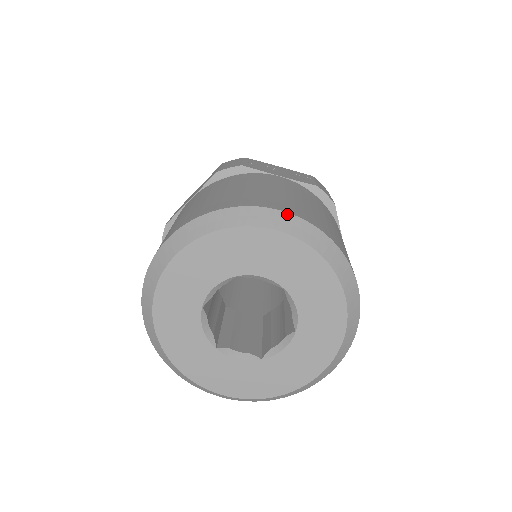
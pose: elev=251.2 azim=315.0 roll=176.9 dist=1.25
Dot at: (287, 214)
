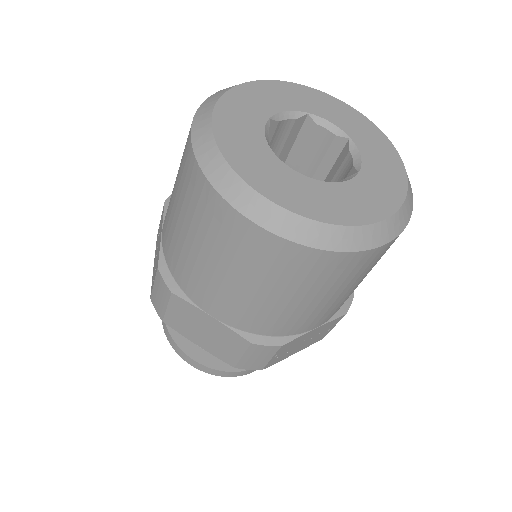
Dot at: occluded
